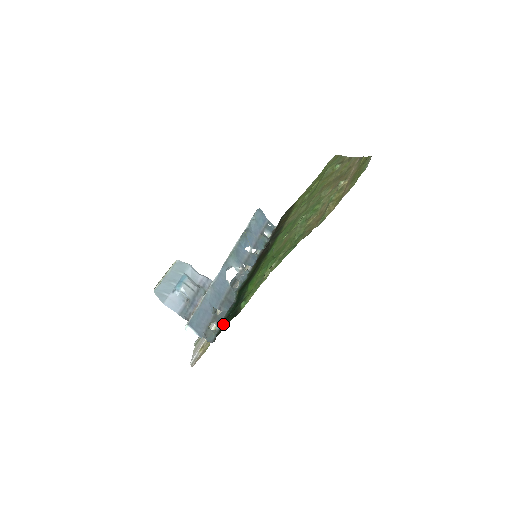
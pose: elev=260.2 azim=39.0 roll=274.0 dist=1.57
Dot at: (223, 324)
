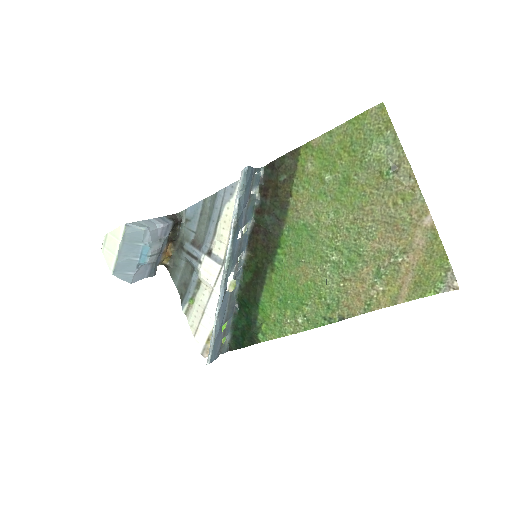
Dot at: (234, 337)
